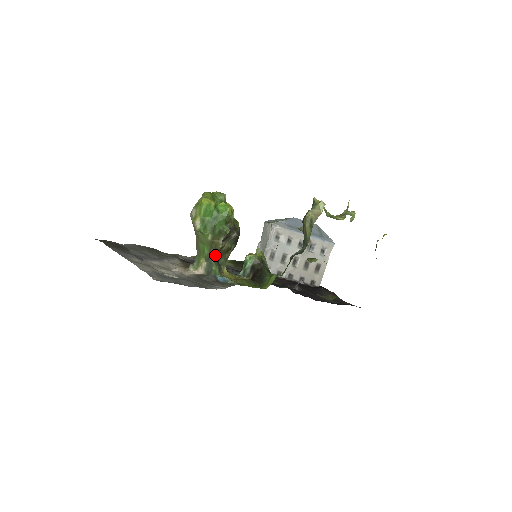
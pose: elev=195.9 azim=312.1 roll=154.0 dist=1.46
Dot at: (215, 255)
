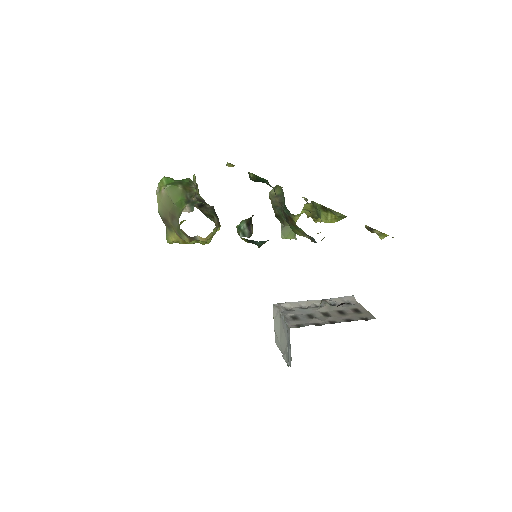
Dot at: occluded
